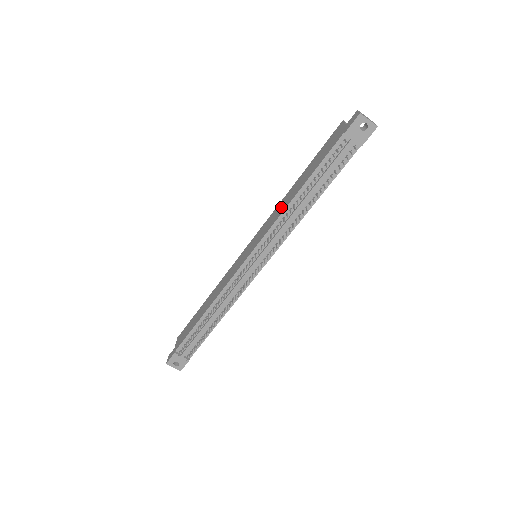
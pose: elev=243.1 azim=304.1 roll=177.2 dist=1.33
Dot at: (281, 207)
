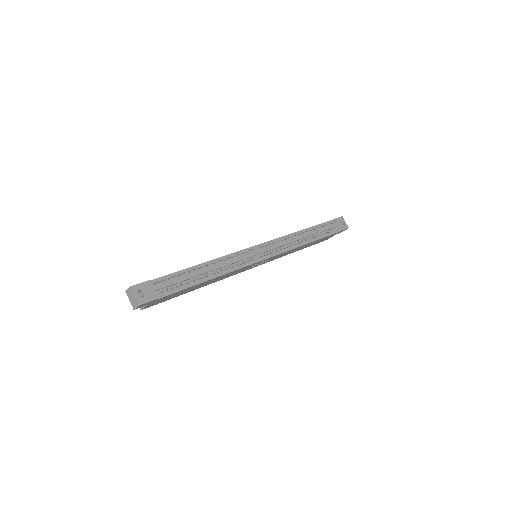
Dot at: occluded
